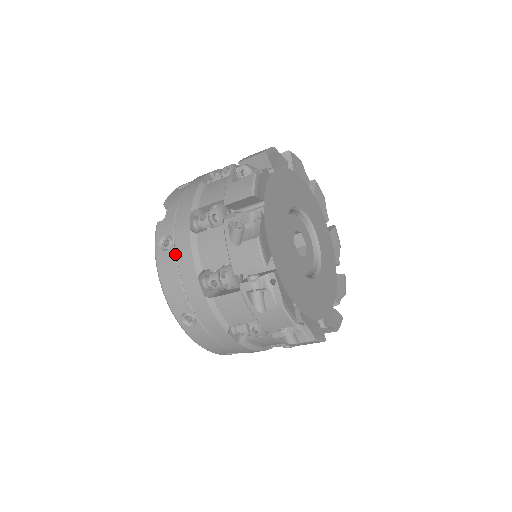
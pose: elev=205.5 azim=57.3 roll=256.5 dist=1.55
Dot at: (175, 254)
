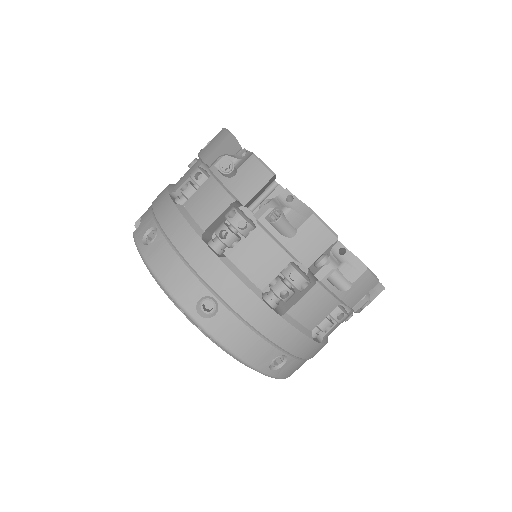
Dot at: (165, 234)
